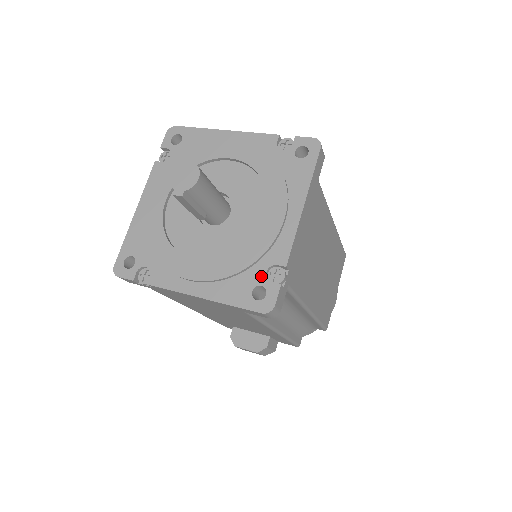
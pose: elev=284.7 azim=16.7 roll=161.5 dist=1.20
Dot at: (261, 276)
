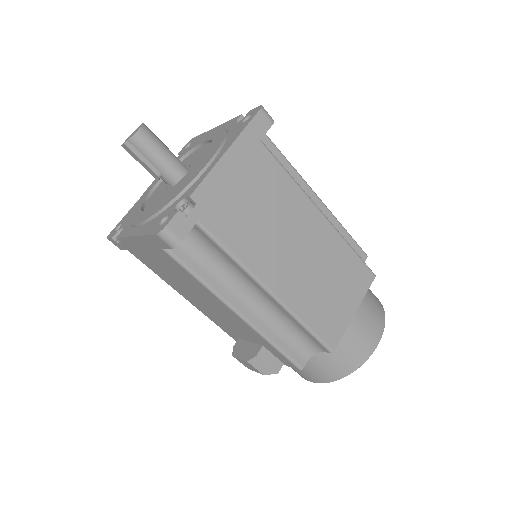
Dot at: (172, 209)
